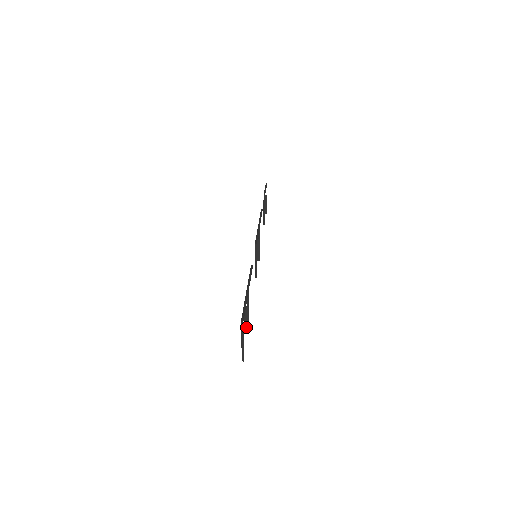
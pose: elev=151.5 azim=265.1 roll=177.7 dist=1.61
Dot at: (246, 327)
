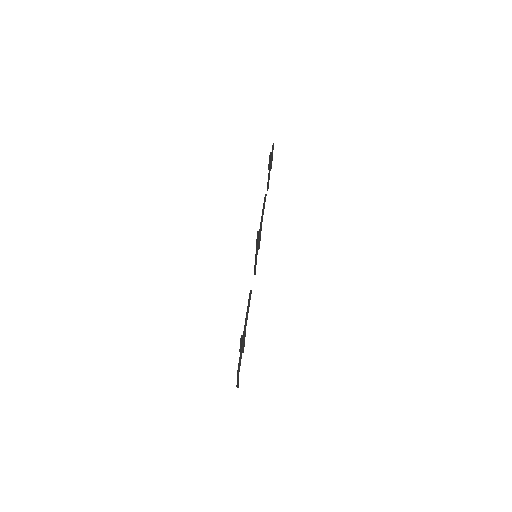
Dot at: occluded
